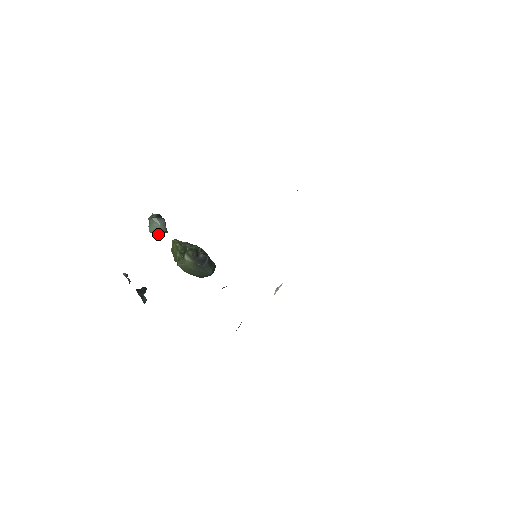
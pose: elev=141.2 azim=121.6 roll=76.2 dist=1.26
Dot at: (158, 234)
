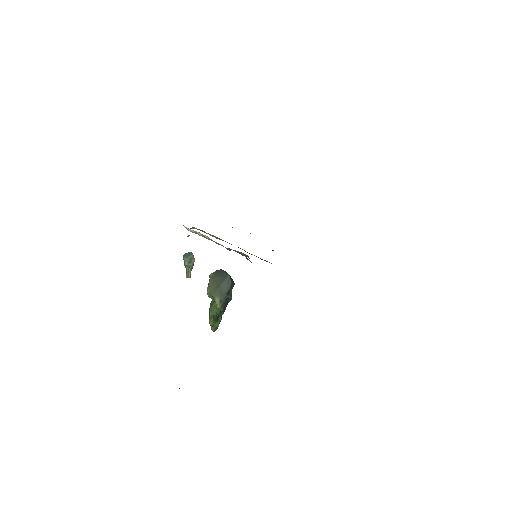
Dot at: (189, 259)
